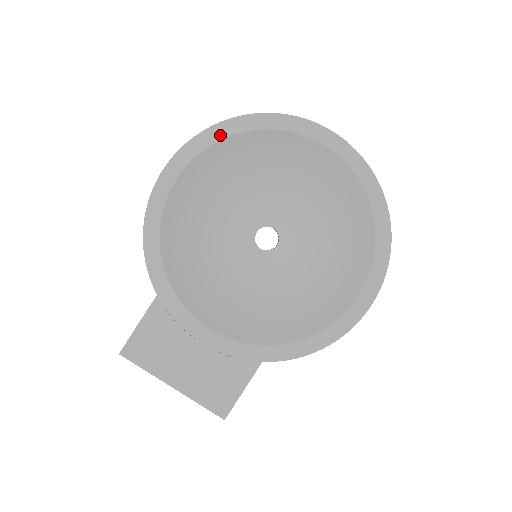
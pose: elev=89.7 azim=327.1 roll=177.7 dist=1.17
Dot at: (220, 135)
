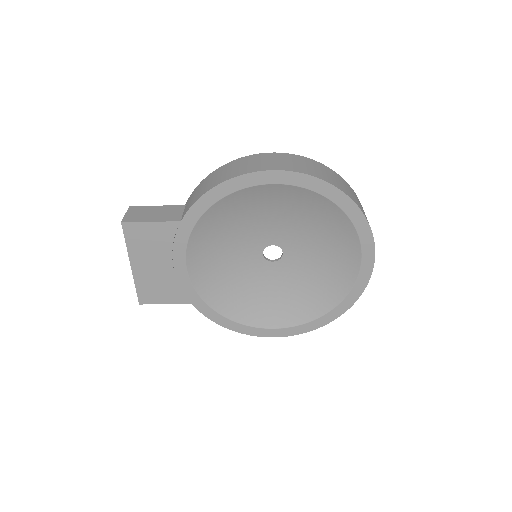
Dot at: (327, 193)
